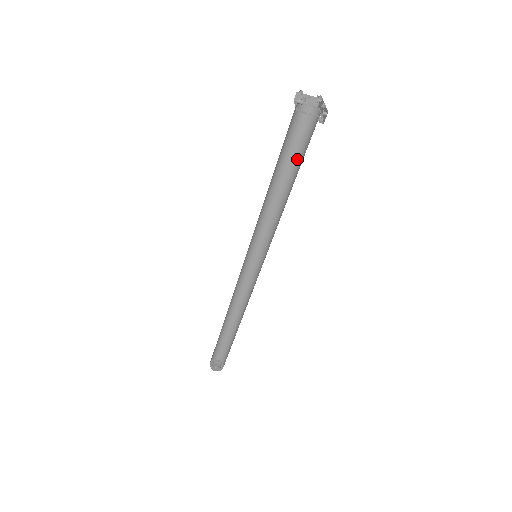
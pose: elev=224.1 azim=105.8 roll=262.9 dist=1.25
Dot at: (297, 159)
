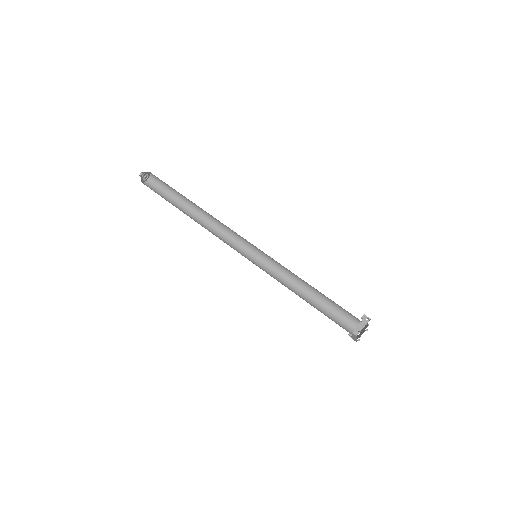
Dot at: (330, 300)
